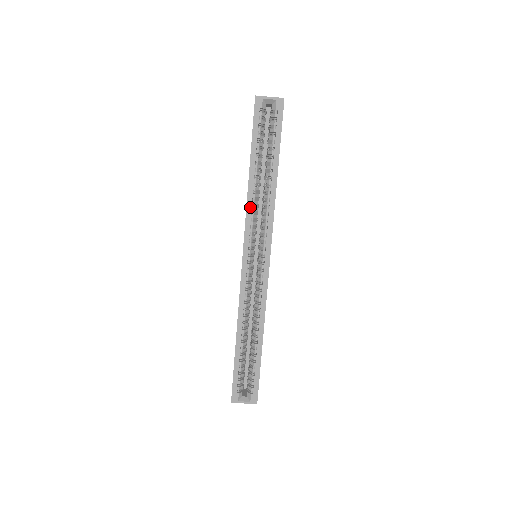
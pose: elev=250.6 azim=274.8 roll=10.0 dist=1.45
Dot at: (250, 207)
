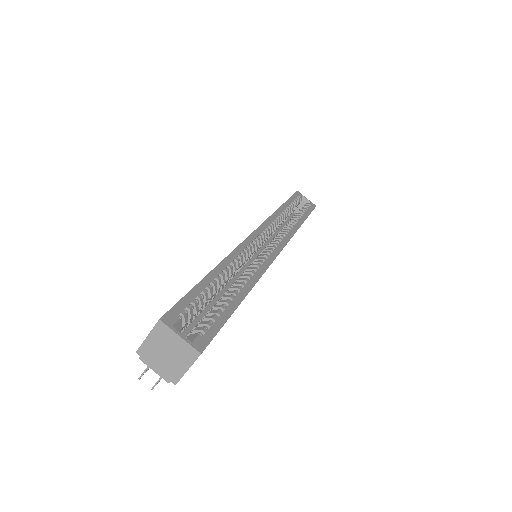
Dot at: (275, 217)
